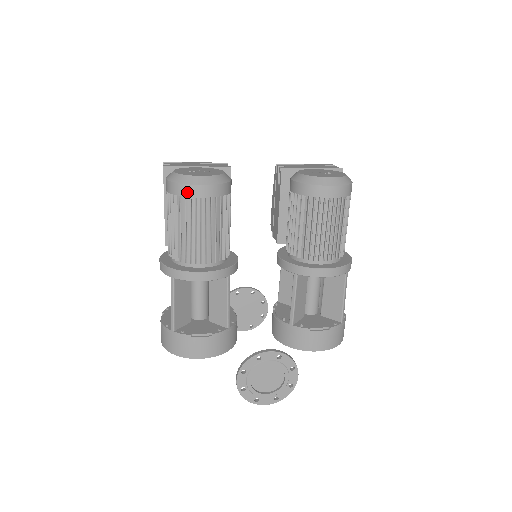
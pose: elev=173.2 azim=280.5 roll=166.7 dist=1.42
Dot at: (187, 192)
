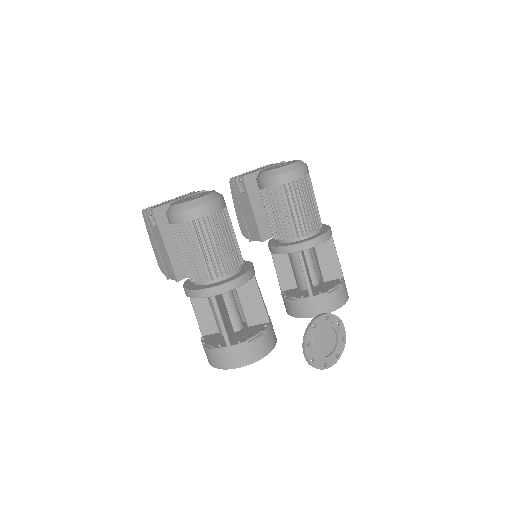
Dot at: (199, 214)
